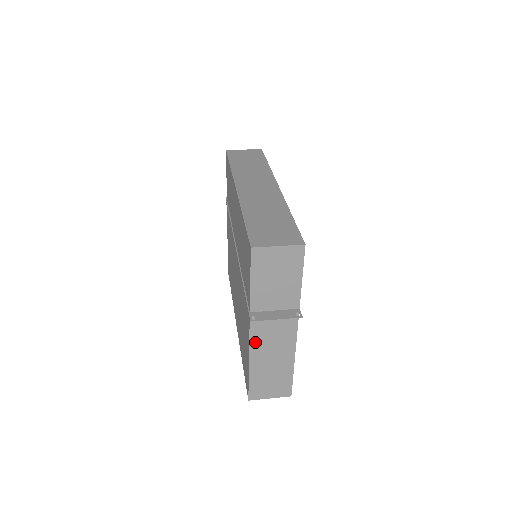
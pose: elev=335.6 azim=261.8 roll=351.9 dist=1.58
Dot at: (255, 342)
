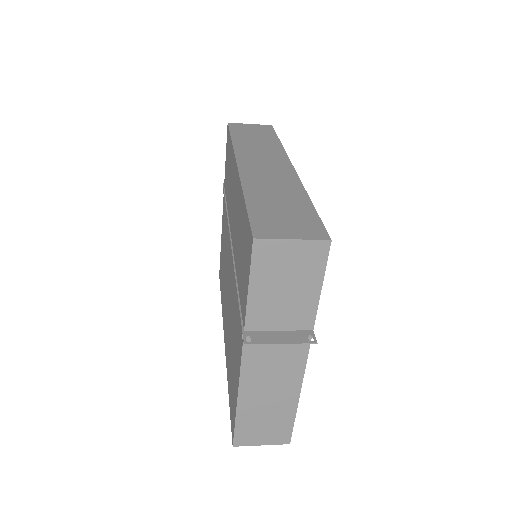
Dot at: (248, 371)
